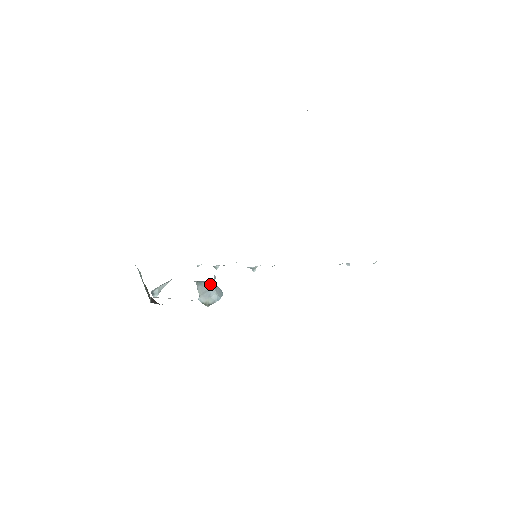
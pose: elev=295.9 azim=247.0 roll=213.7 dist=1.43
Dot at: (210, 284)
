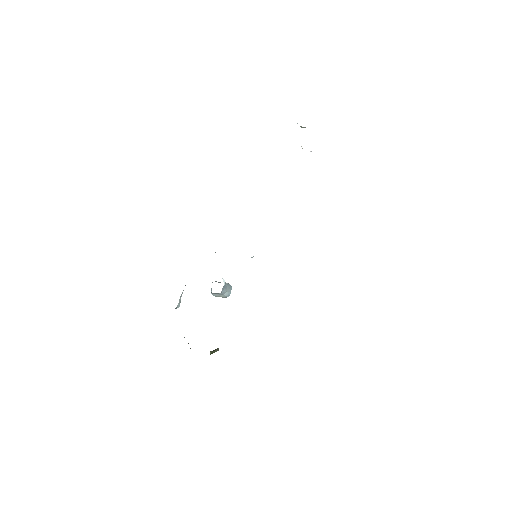
Dot at: (222, 290)
